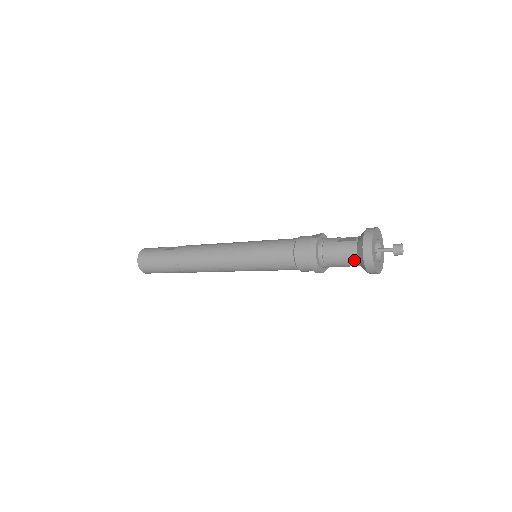
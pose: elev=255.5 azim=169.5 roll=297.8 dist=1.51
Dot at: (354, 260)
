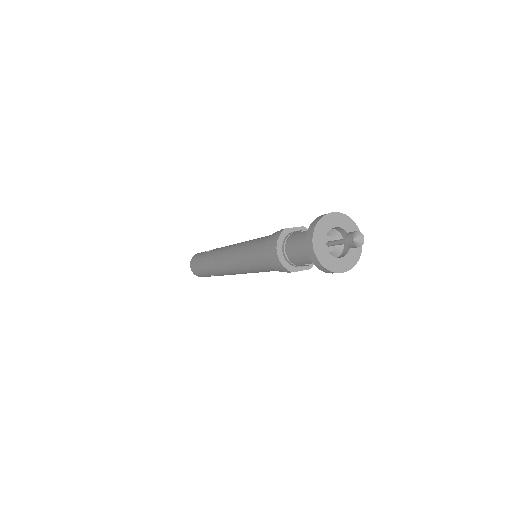
Dot at: occluded
